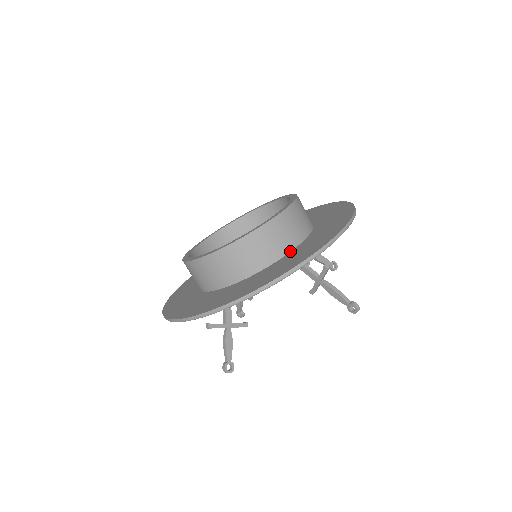
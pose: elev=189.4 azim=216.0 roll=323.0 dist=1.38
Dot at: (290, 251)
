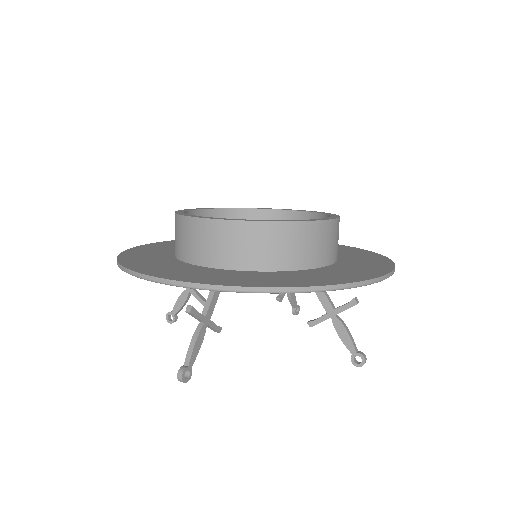
Dot at: (326, 265)
